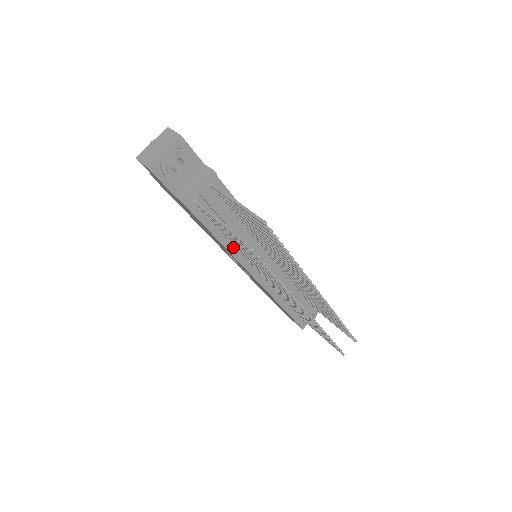
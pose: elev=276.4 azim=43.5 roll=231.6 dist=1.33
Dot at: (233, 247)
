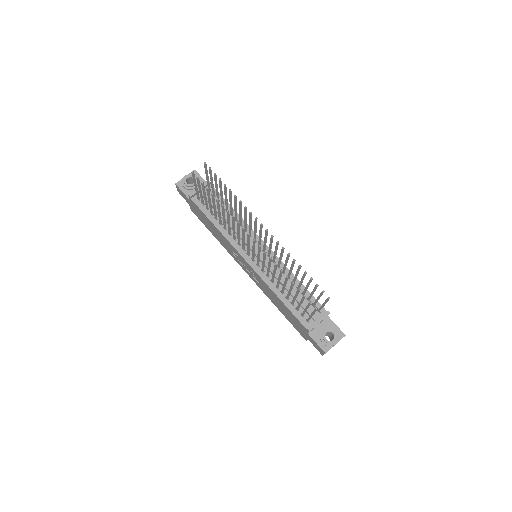
Dot at: (228, 234)
